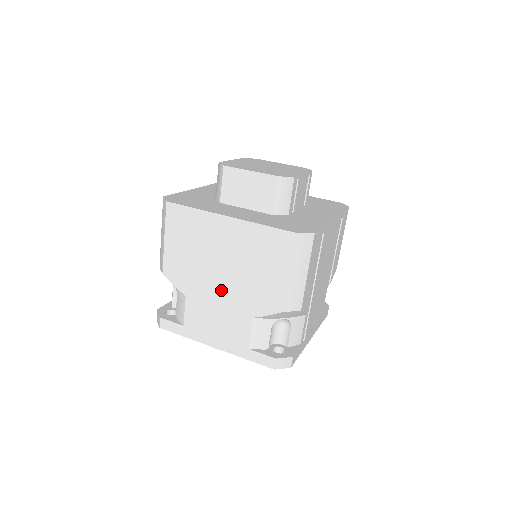
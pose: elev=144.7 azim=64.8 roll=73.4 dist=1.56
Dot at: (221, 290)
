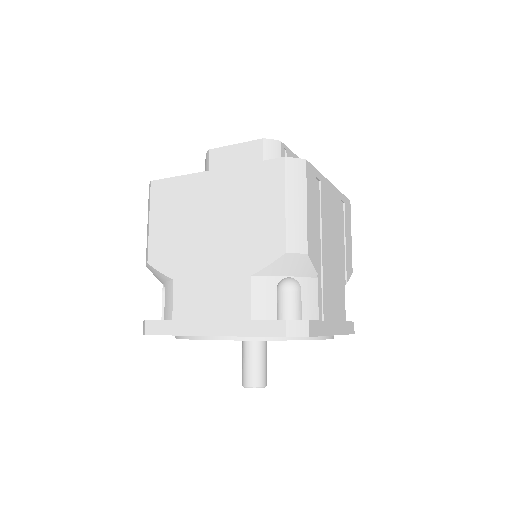
Dot at: (212, 256)
